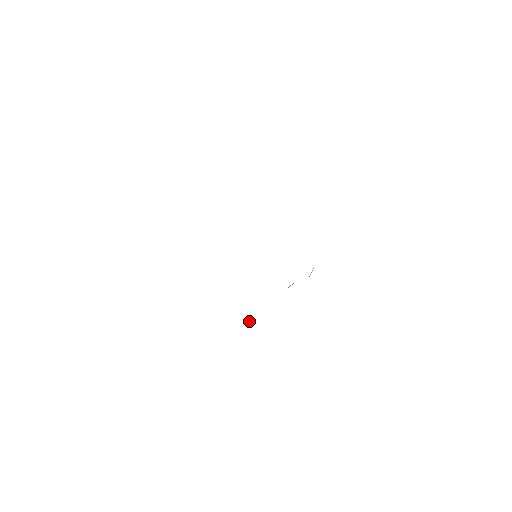
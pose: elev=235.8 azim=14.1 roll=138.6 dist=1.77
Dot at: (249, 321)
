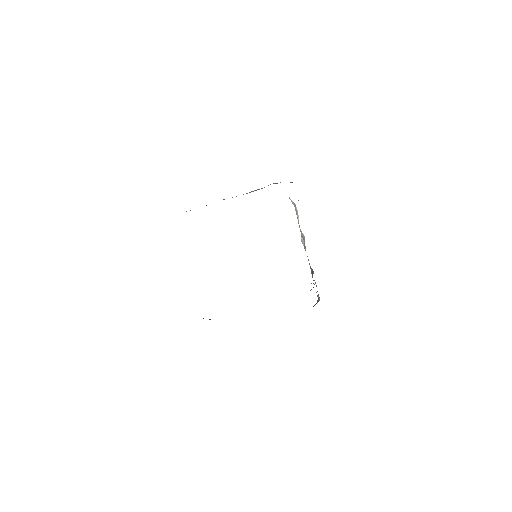
Dot at: (319, 299)
